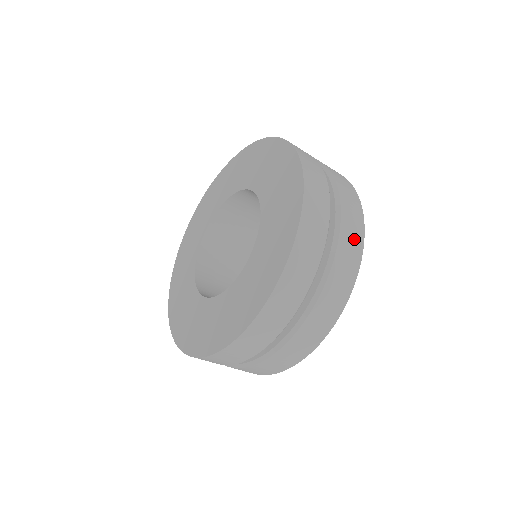
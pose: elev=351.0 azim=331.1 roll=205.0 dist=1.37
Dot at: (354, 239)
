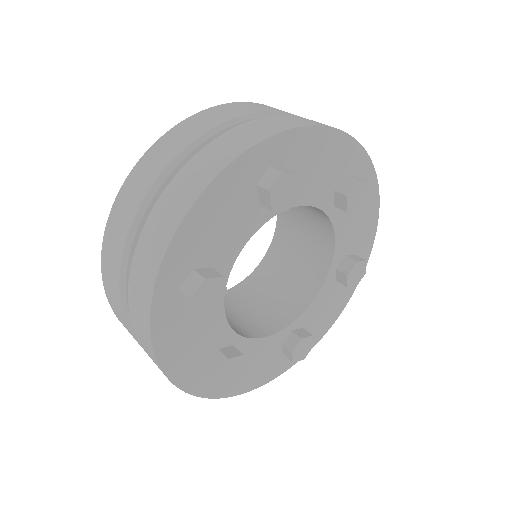
Dot at: (300, 121)
